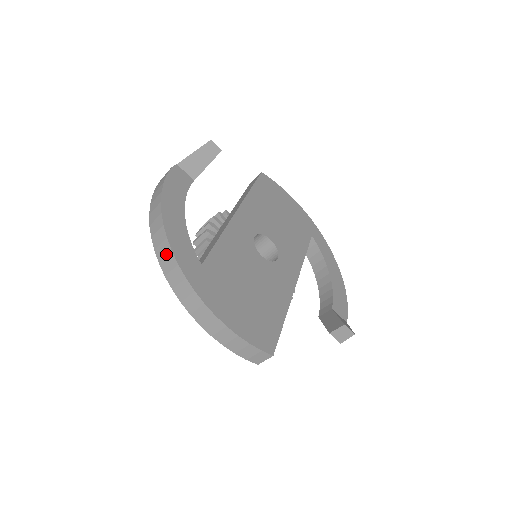
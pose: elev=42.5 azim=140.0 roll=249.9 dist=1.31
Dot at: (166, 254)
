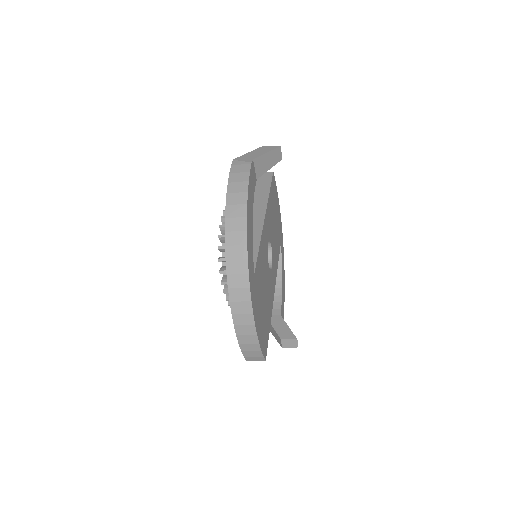
Dot at: (239, 258)
